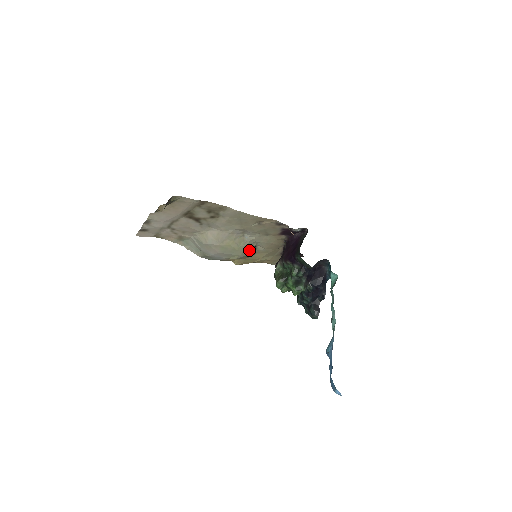
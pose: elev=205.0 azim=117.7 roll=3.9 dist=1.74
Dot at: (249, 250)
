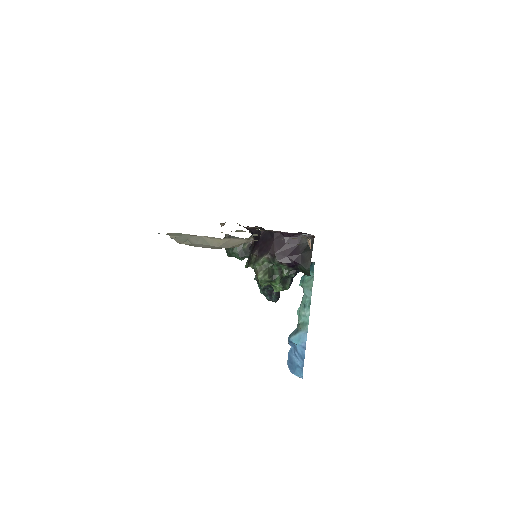
Dot at: occluded
